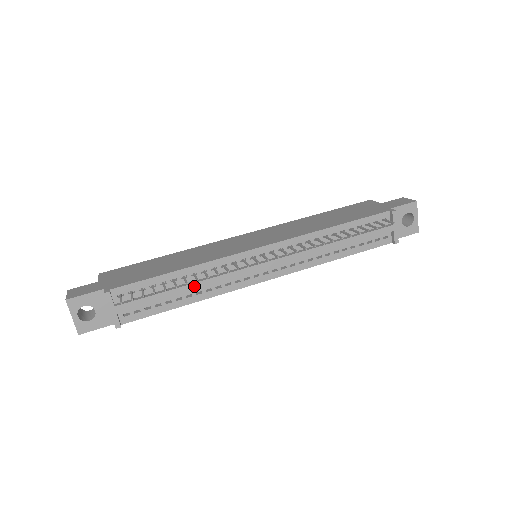
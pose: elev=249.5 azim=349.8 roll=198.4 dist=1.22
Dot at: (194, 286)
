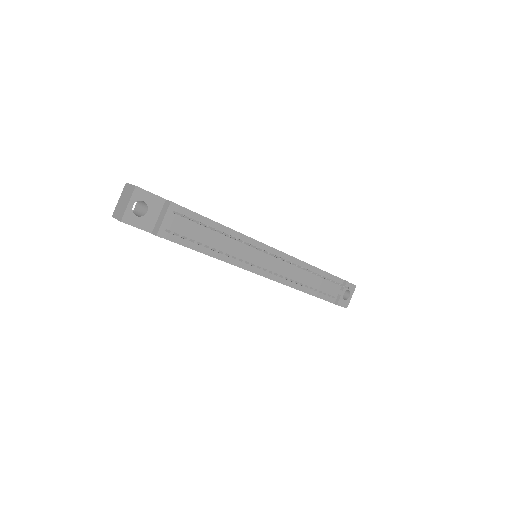
Dot at: (225, 244)
